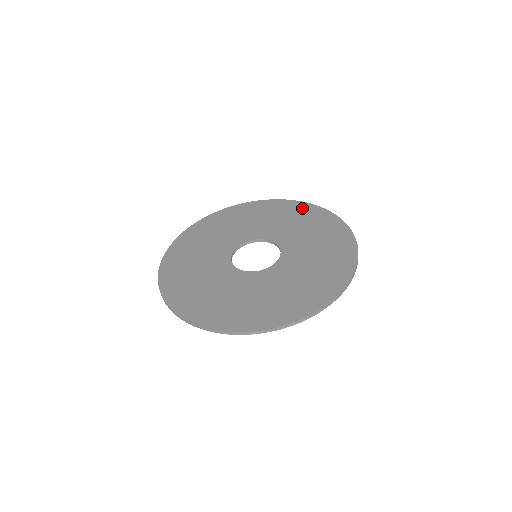
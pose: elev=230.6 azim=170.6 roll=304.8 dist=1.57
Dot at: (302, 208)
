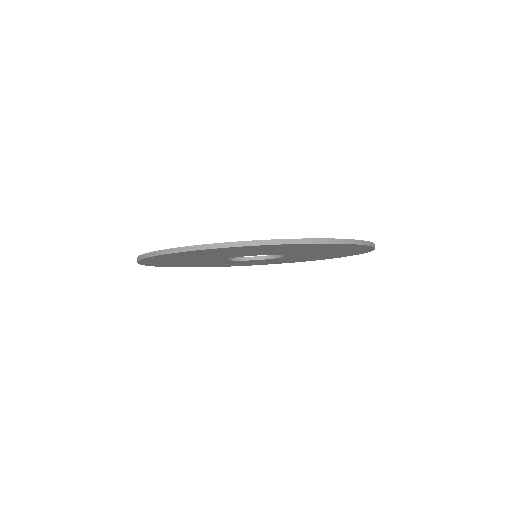
Dot at: occluded
